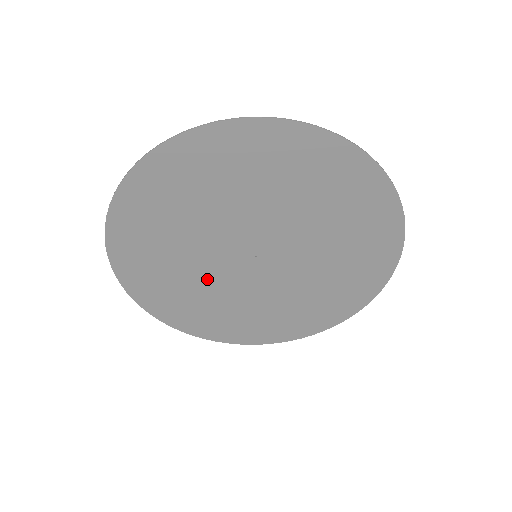
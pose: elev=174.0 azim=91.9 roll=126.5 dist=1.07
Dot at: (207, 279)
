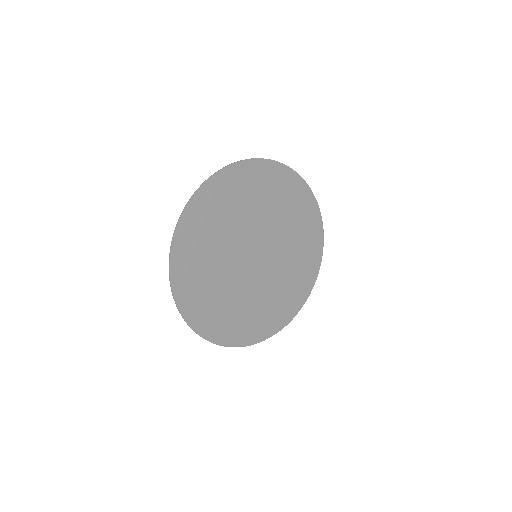
Dot at: (225, 251)
